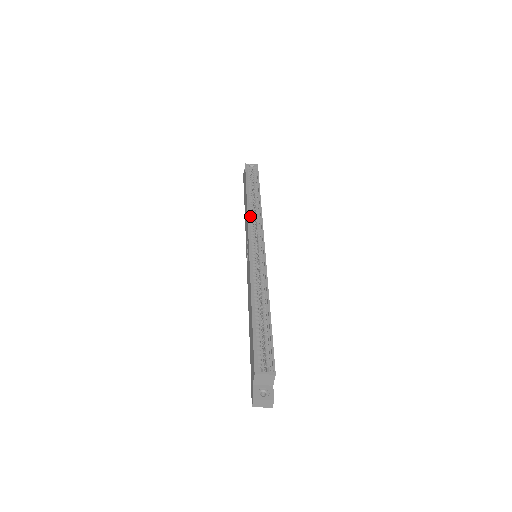
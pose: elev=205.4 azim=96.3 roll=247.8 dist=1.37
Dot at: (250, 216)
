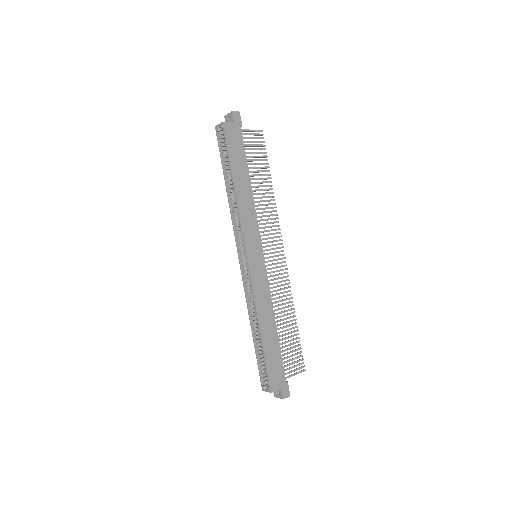
Dot at: (234, 219)
